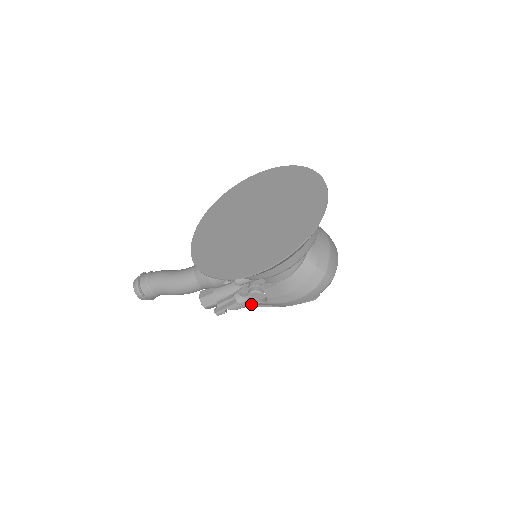
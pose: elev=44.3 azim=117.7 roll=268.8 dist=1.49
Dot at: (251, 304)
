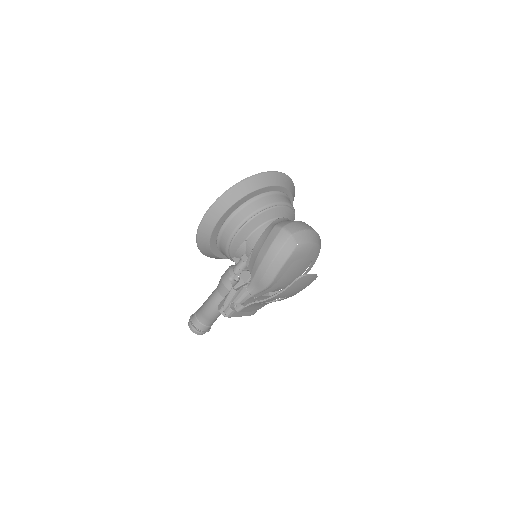
Dot at: (245, 291)
